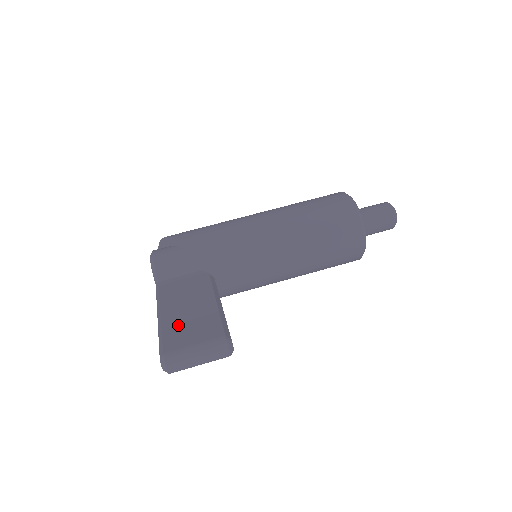
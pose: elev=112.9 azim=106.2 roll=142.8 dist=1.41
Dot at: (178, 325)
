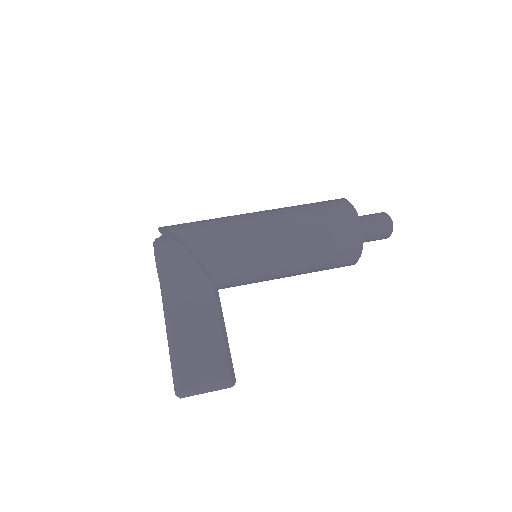
Dot at: (188, 352)
